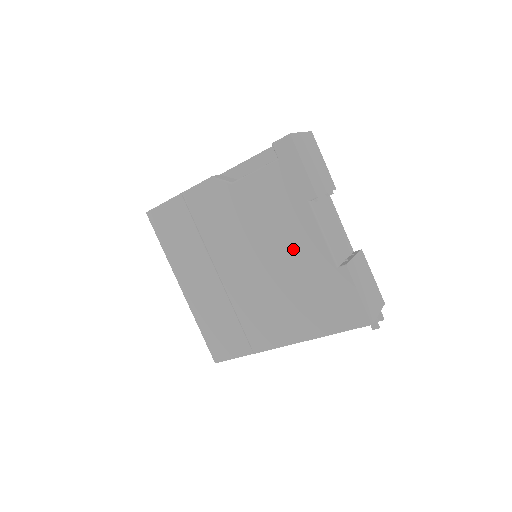
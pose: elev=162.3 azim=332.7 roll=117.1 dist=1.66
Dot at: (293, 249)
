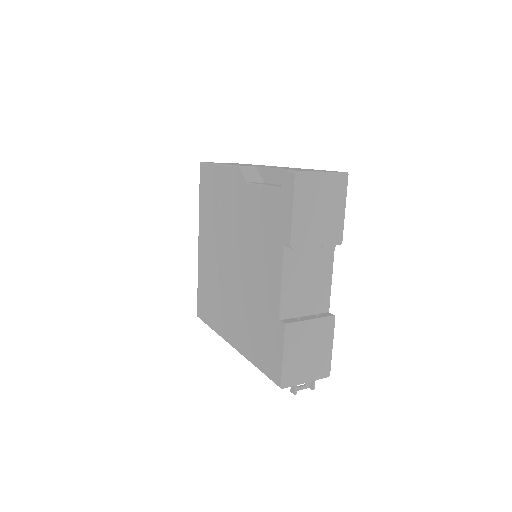
Dot at: (261, 276)
